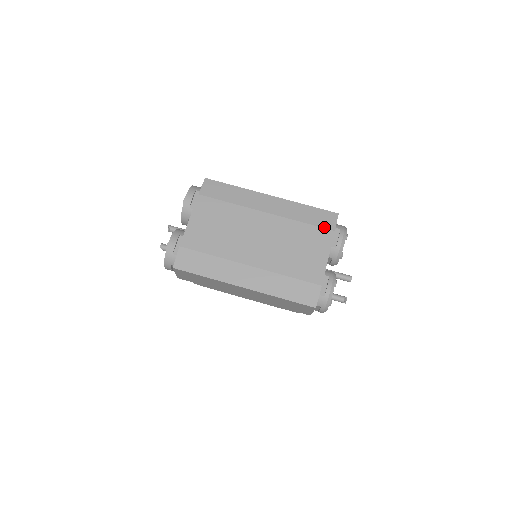
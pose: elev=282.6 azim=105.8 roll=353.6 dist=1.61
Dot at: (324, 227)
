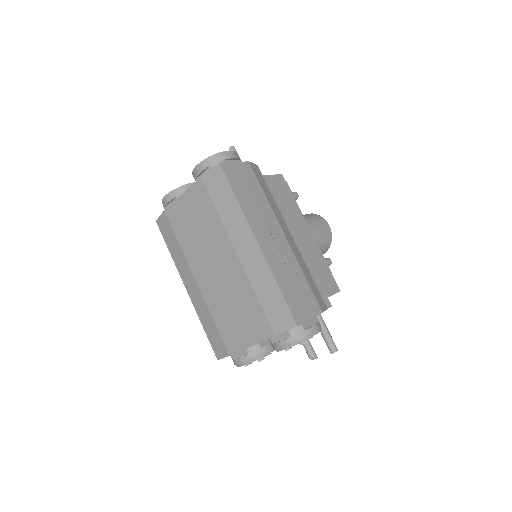
Dot at: (270, 322)
